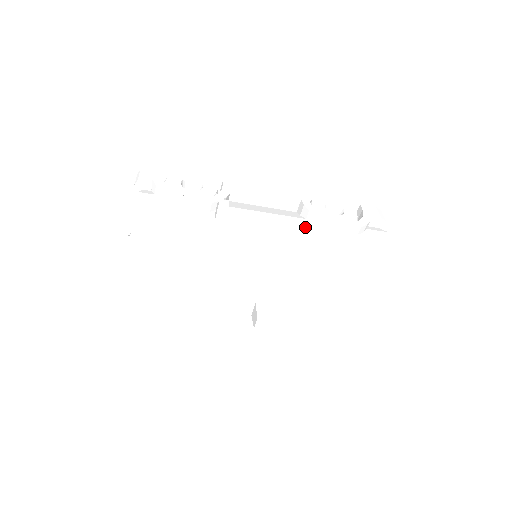
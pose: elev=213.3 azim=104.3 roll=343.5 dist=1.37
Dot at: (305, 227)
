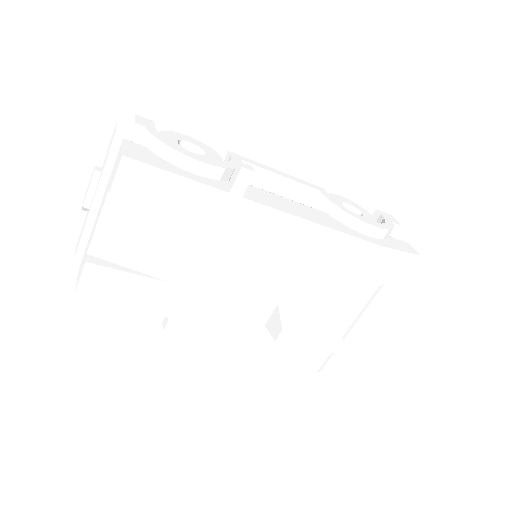
Dot at: (329, 220)
